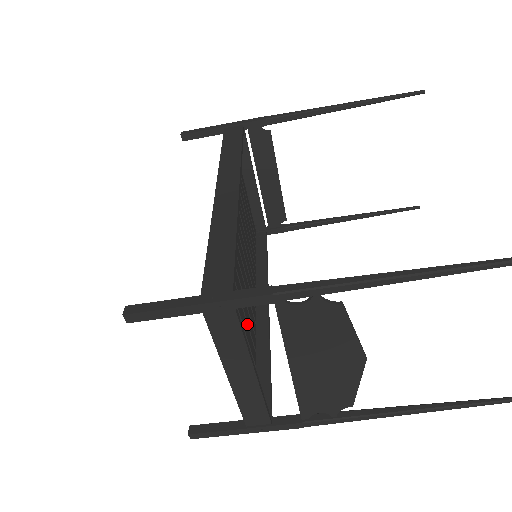
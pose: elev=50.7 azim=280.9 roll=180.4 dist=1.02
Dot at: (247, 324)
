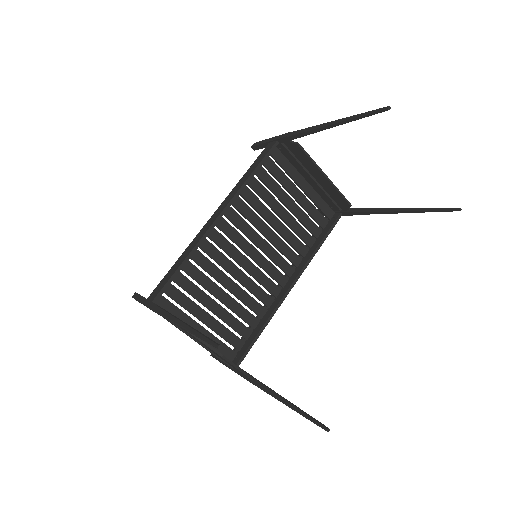
Dot at: (243, 302)
